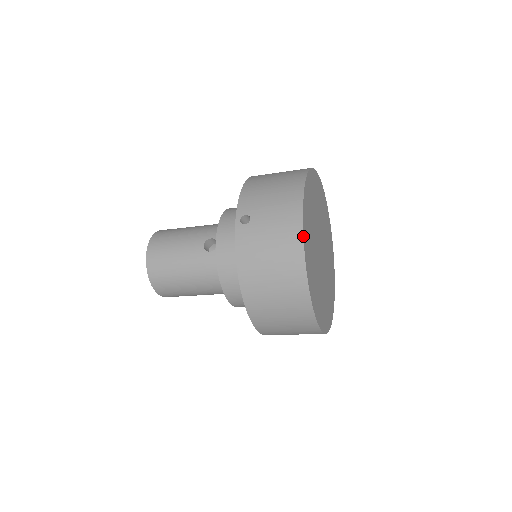
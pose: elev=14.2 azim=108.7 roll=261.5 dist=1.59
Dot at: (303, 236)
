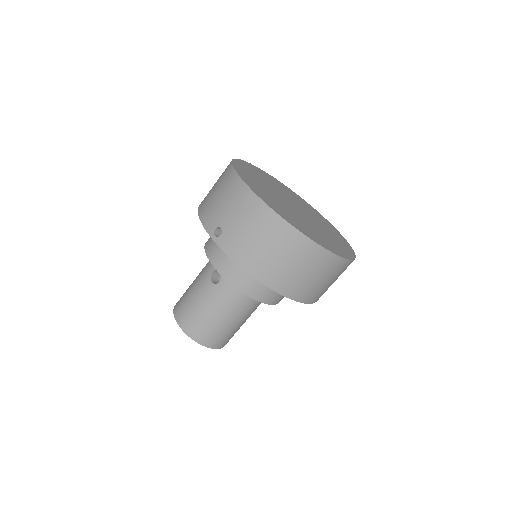
Dot at: (265, 203)
